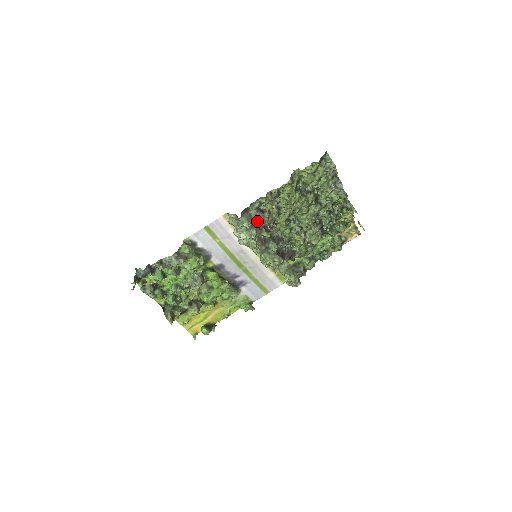
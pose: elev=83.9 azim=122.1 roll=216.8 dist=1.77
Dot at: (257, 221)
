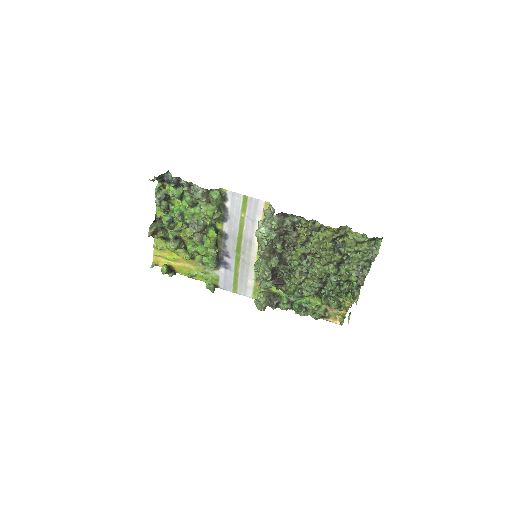
Dot at: (284, 231)
